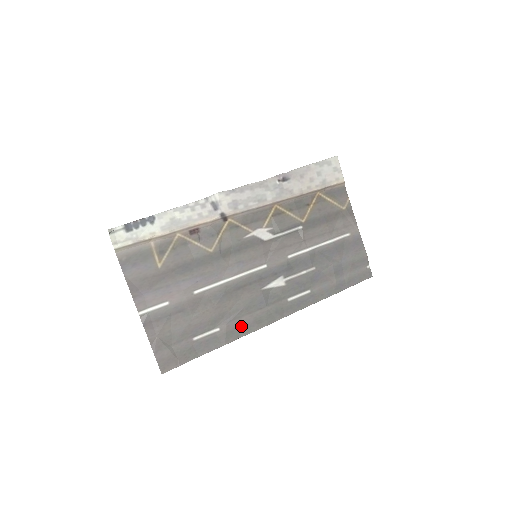
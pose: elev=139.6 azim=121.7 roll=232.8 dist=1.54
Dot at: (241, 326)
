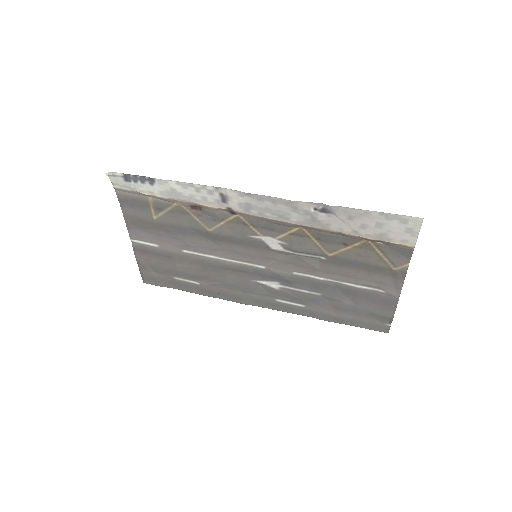
Dot at: (220, 292)
